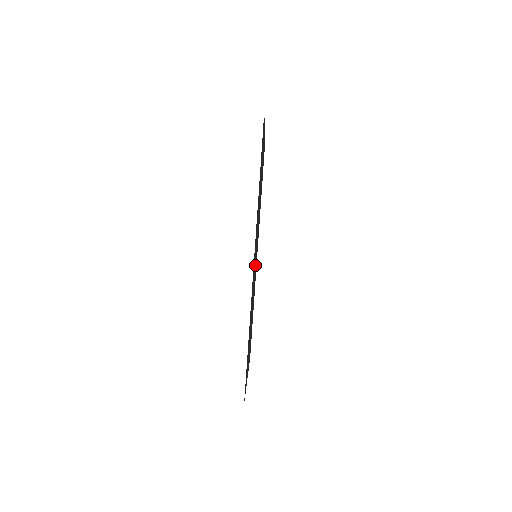
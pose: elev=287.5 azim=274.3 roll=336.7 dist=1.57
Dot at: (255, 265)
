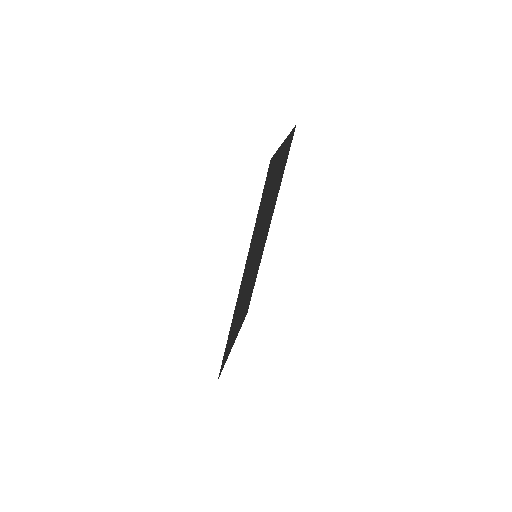
Dot at: (255, 260)
